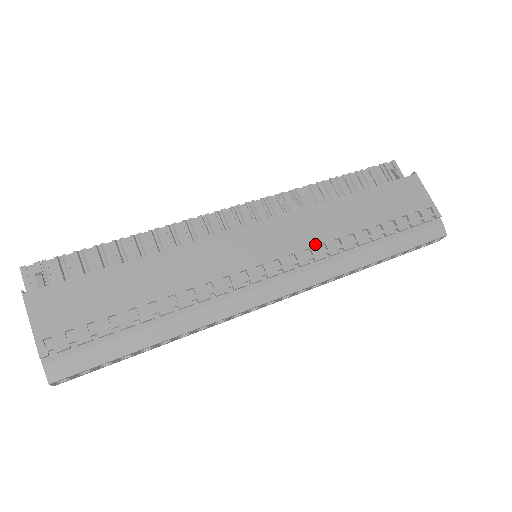
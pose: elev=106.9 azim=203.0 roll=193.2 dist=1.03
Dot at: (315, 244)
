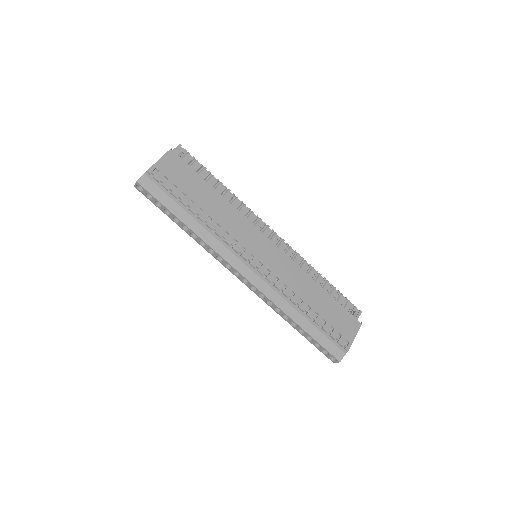
Dot at: (283, 281)
